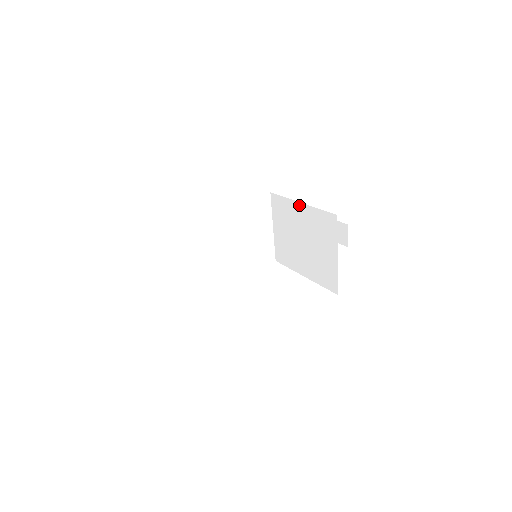
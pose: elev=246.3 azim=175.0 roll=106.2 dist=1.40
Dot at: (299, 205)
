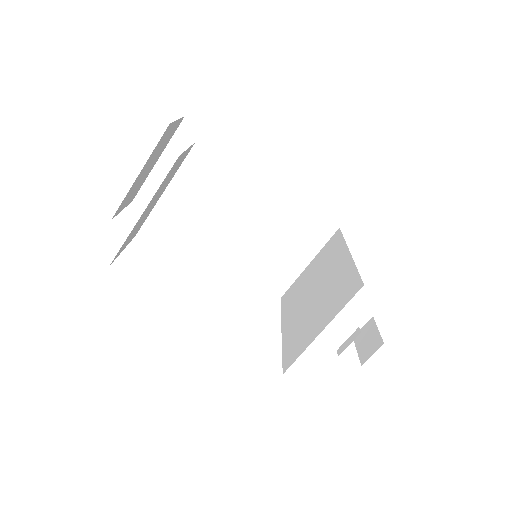
Dot at: (346, 253)
